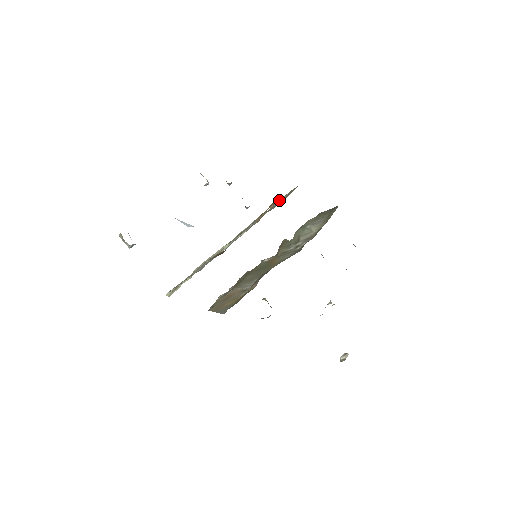
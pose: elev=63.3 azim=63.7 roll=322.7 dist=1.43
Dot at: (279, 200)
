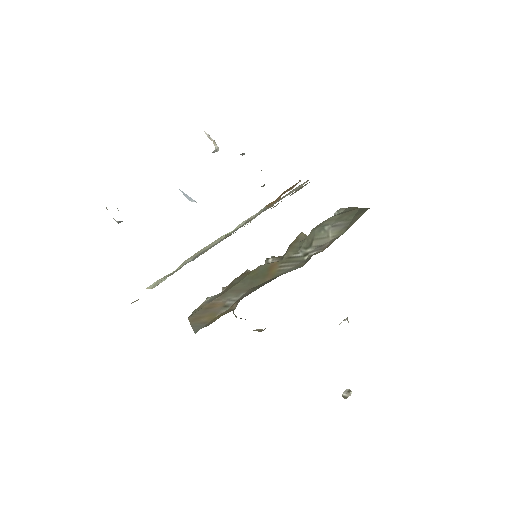
Dot at: (290, 191)
